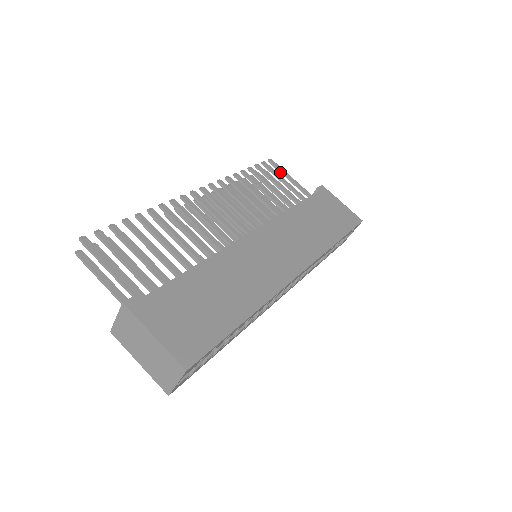
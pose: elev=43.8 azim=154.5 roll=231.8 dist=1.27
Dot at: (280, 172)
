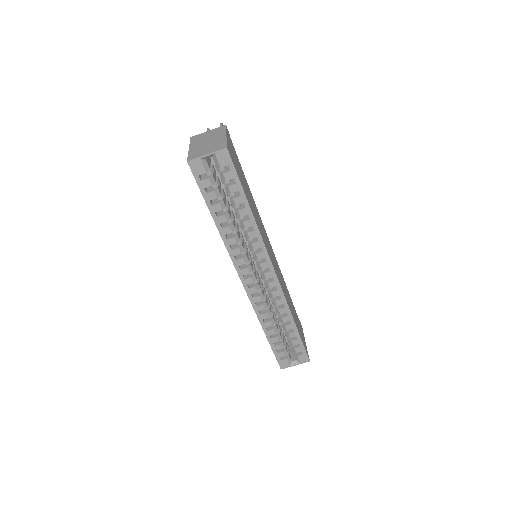
Dot at: occluded
